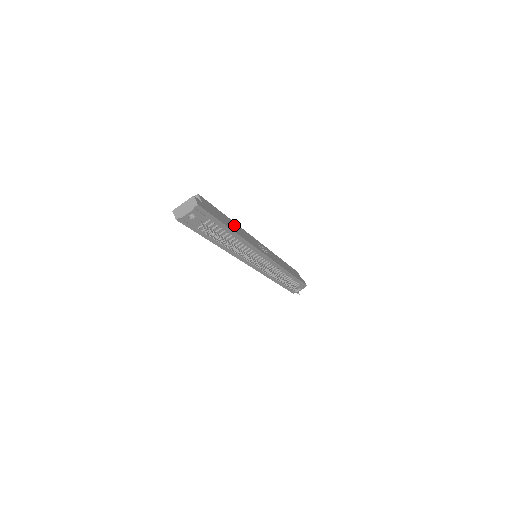
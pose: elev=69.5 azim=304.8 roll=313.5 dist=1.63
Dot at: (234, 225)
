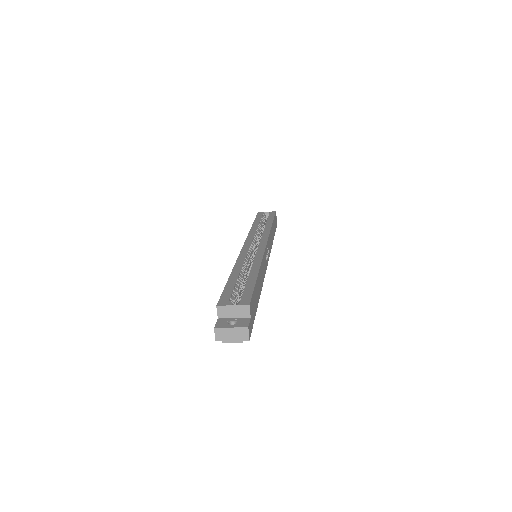
Dot at: (260, 278)
